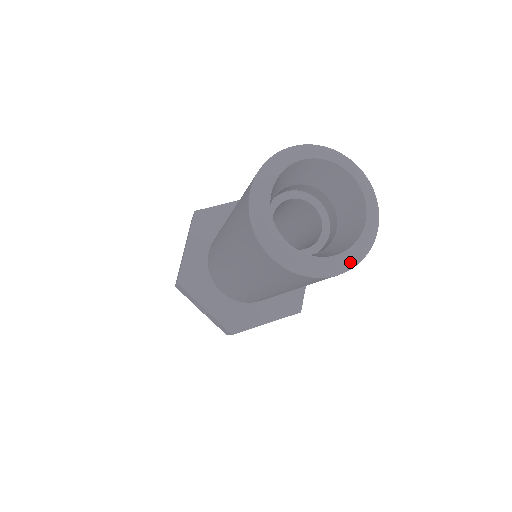
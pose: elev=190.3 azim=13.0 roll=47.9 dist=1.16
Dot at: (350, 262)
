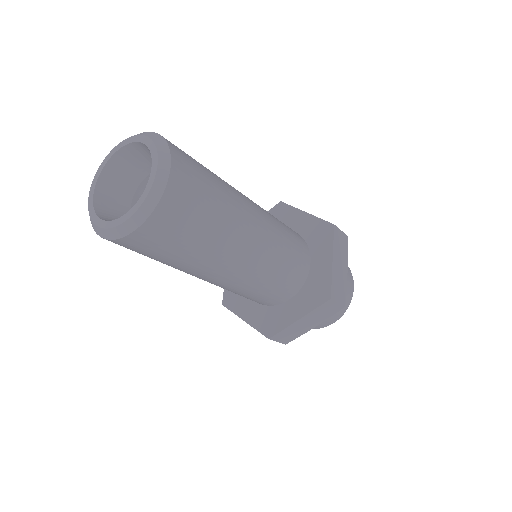
Dot at: (141, 212)
